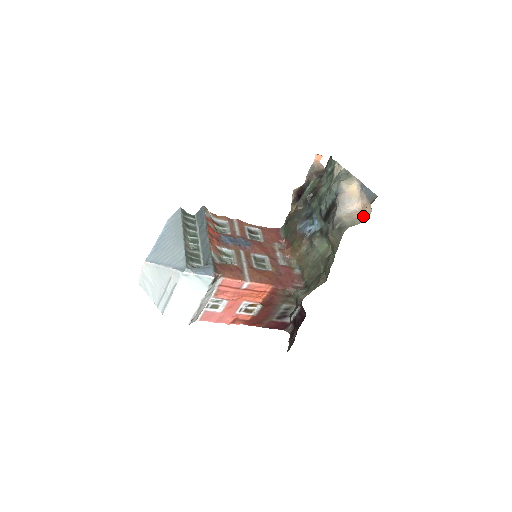
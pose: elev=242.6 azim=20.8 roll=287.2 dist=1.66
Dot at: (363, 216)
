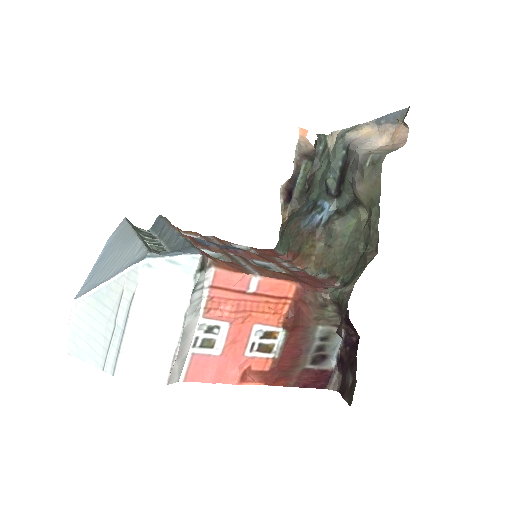
Dot at: (398, 143)
